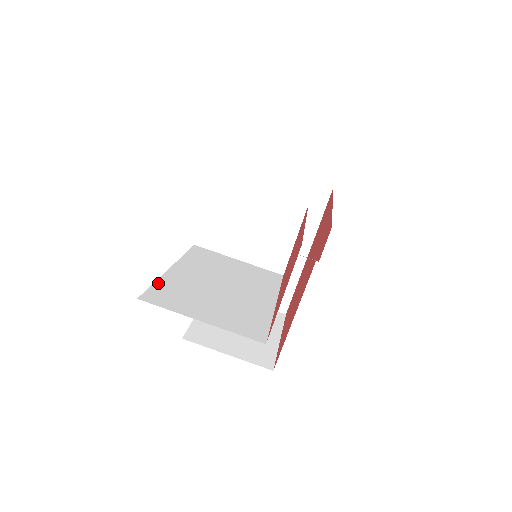
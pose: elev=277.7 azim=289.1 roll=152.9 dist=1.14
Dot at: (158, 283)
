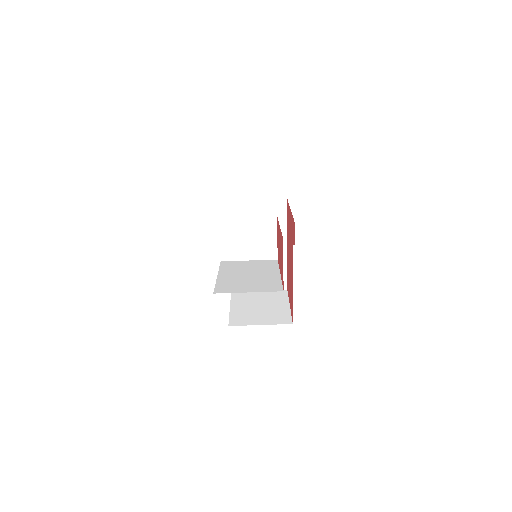
Dot at: (217, 285)
